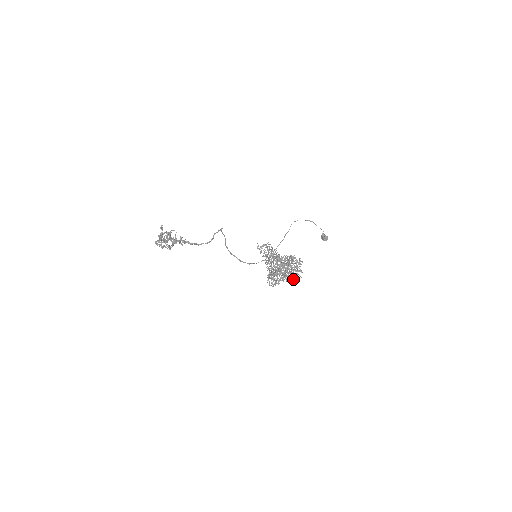
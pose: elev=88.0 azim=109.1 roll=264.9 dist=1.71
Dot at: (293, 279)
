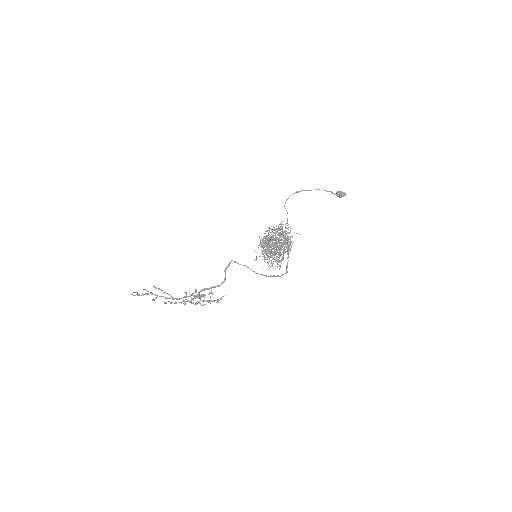
Dot at: (285, 245)
